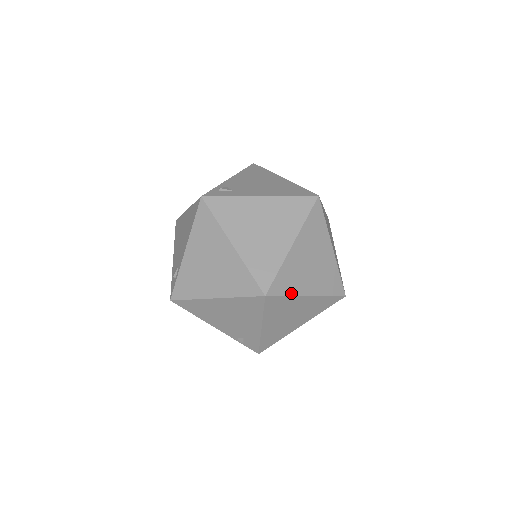
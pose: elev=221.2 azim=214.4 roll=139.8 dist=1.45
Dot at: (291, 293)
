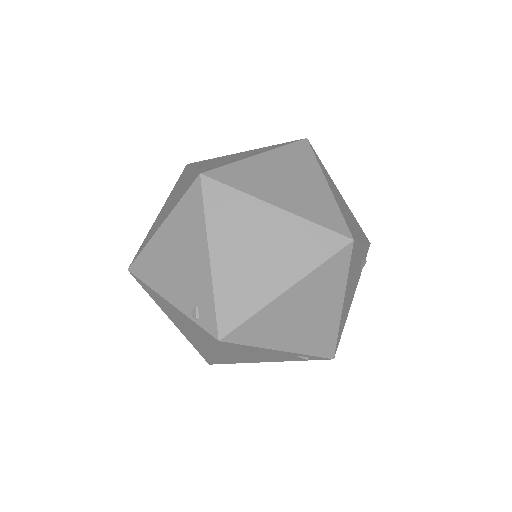
Dot at: (245, 190)
